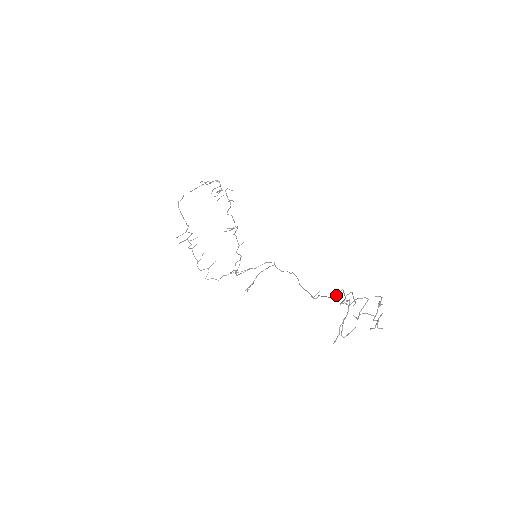
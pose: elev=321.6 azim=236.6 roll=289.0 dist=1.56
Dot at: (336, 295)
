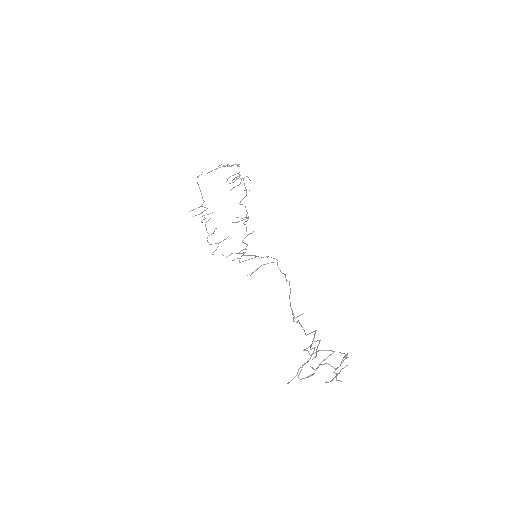
Dot at: (309, 333)
